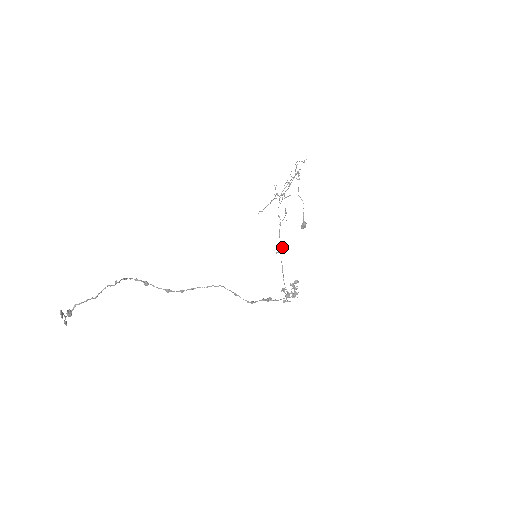
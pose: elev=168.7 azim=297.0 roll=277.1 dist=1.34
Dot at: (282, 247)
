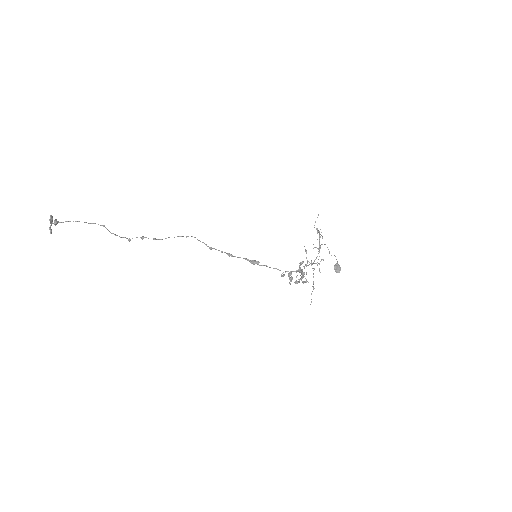
Dot at: occluded
